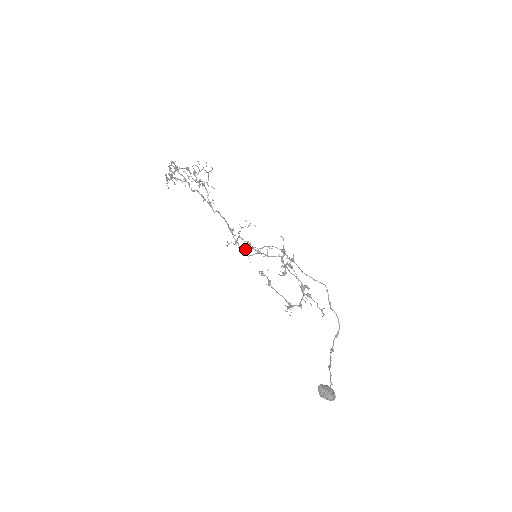
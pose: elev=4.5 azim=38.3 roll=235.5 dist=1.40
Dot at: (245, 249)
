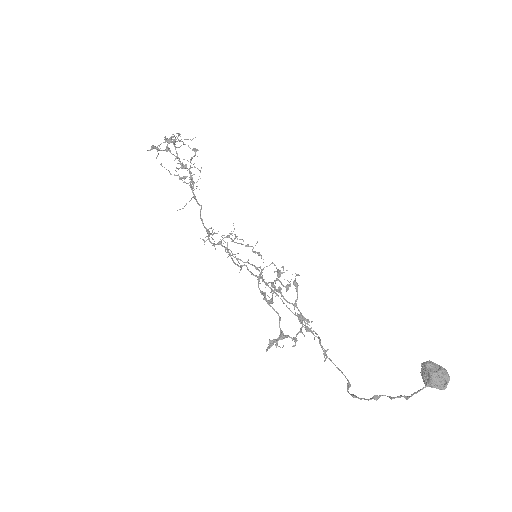
Dot at: (230, 253)
